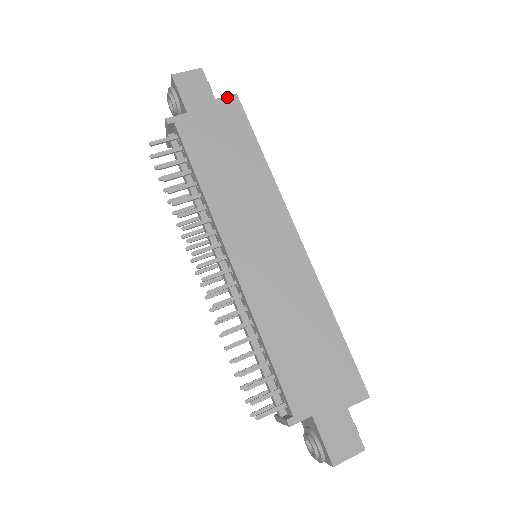
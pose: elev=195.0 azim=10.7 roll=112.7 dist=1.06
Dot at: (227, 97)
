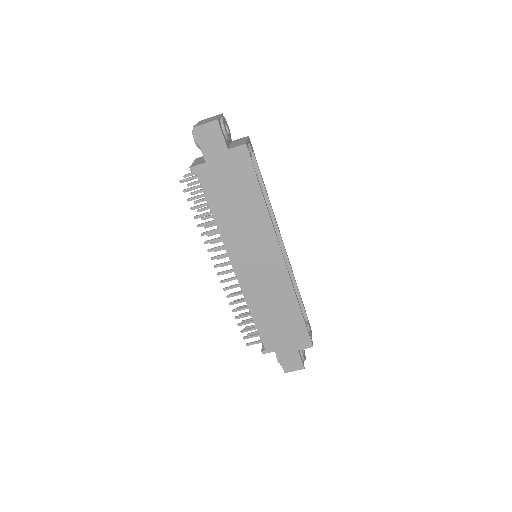
Dot at: (238, 147)
